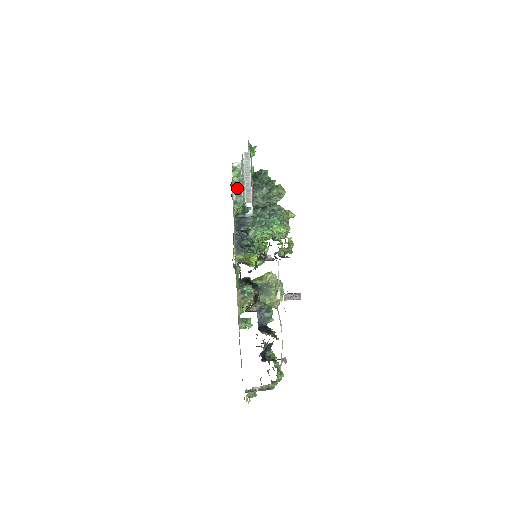
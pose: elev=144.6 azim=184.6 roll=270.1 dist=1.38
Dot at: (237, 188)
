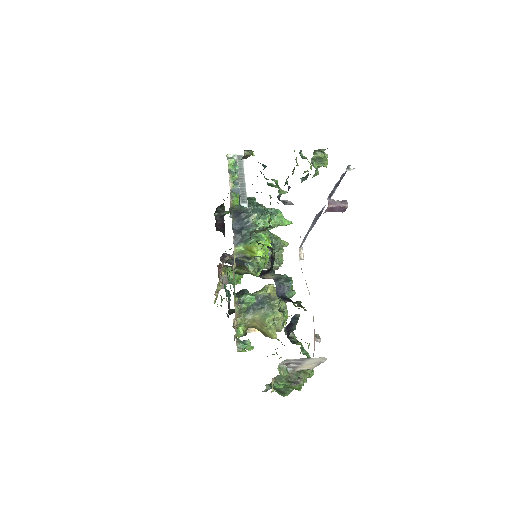
Dot at: (233, 176)
